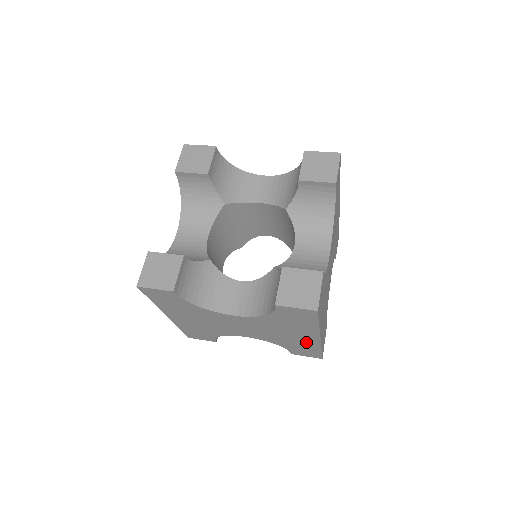
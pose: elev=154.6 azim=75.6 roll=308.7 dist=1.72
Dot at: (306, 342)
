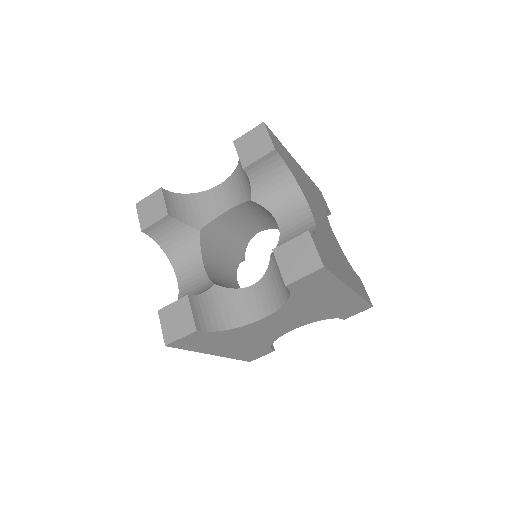
Dot at: occluded
